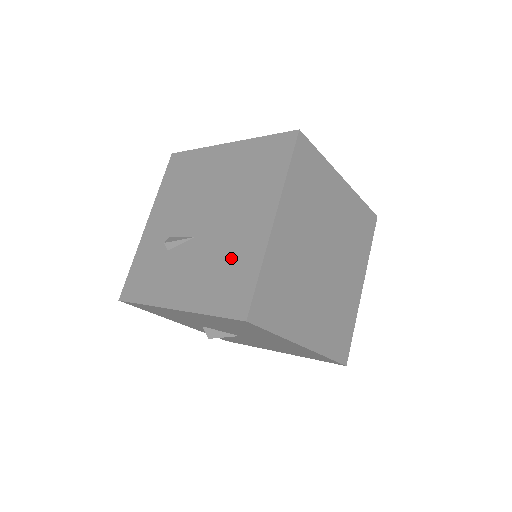
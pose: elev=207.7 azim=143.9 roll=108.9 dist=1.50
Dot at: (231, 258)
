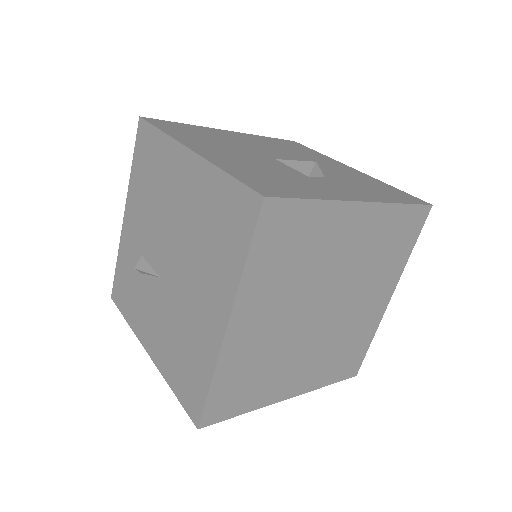
Dot at: (188, 340)
